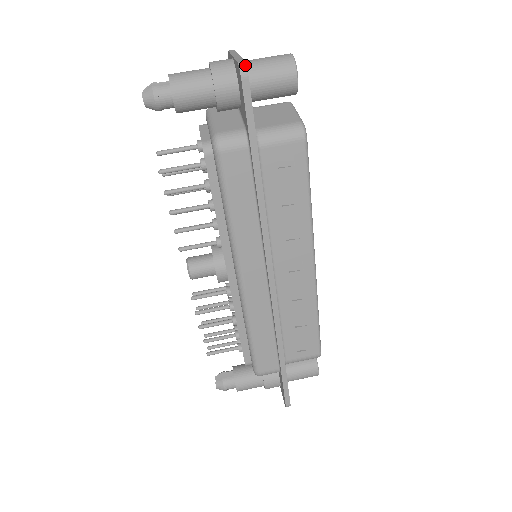
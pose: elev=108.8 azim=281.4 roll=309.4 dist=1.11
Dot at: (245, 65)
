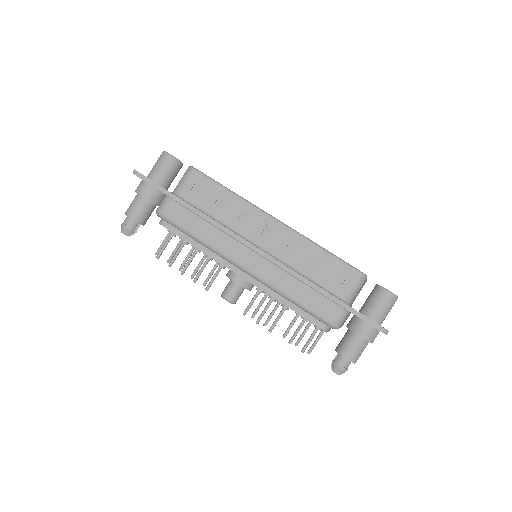
Dot at: (134, 170)
